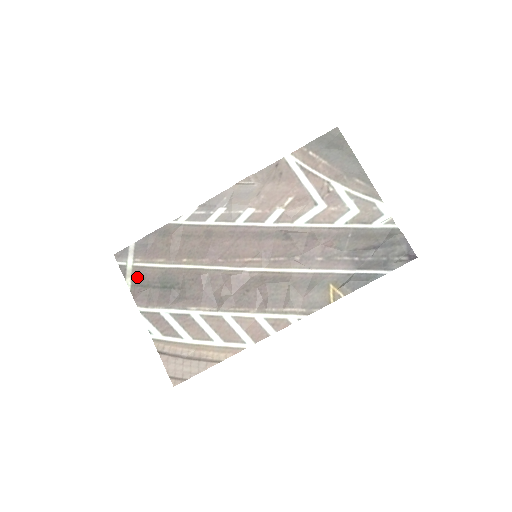
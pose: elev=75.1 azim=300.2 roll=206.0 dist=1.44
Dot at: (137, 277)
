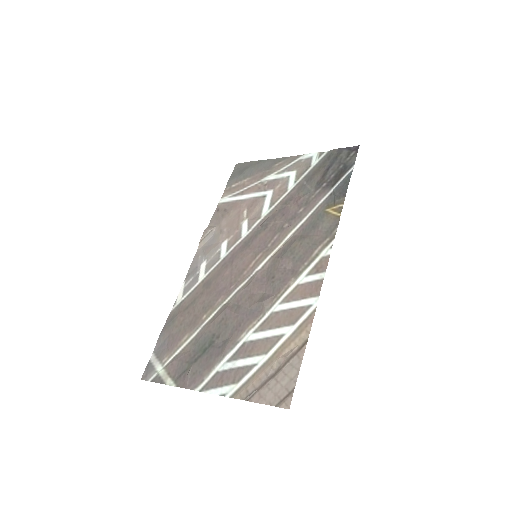
Dot at: (174, 371)
